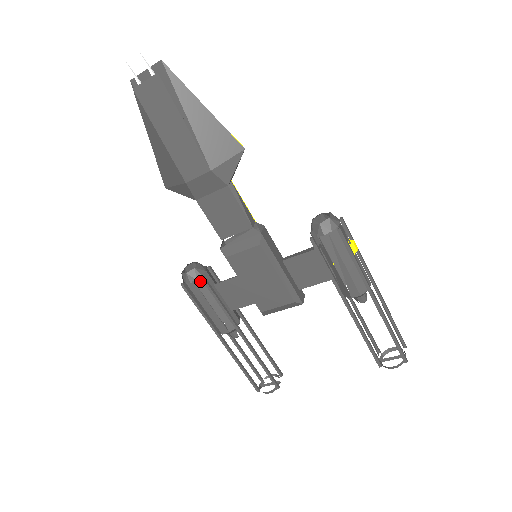
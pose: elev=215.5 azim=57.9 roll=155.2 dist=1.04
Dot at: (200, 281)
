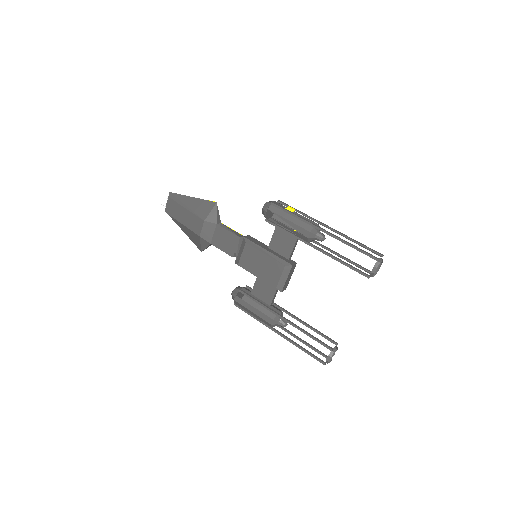
Dot at: (250, 302)
